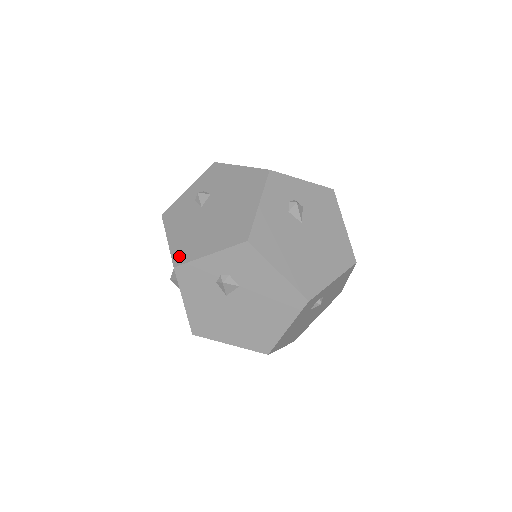
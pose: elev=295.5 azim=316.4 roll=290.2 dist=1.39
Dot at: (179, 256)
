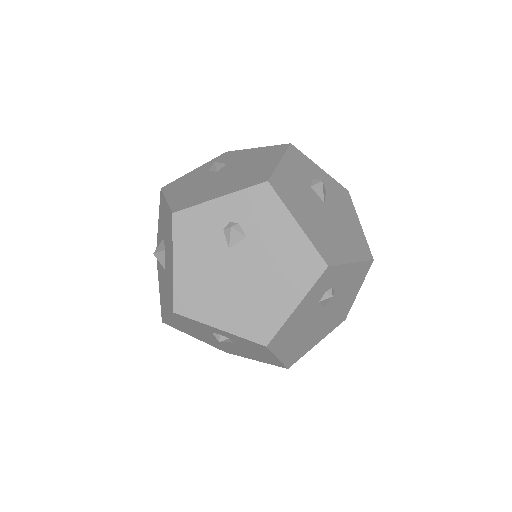
Dot at: (183, 302)
